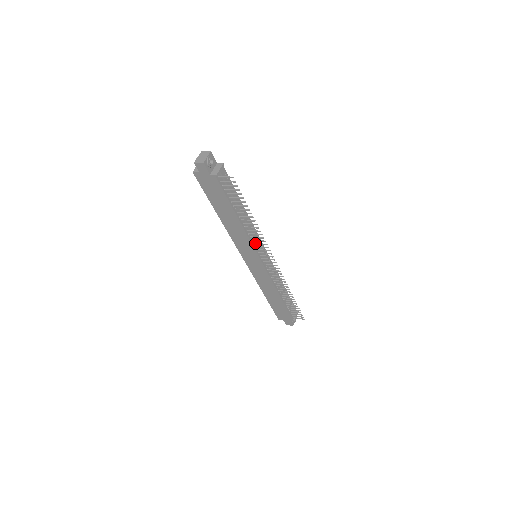
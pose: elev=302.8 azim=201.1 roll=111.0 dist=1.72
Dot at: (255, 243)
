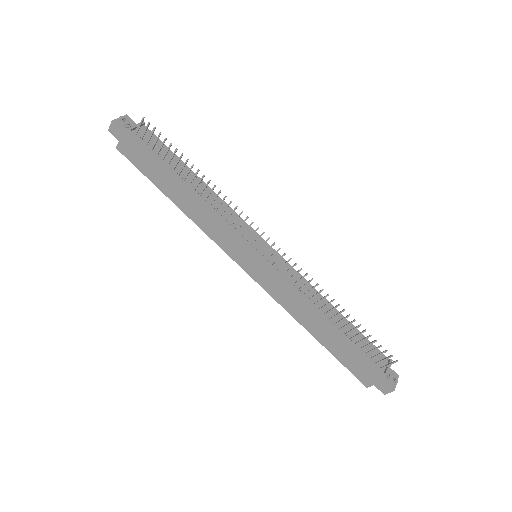
Dot at: (232, 222)
